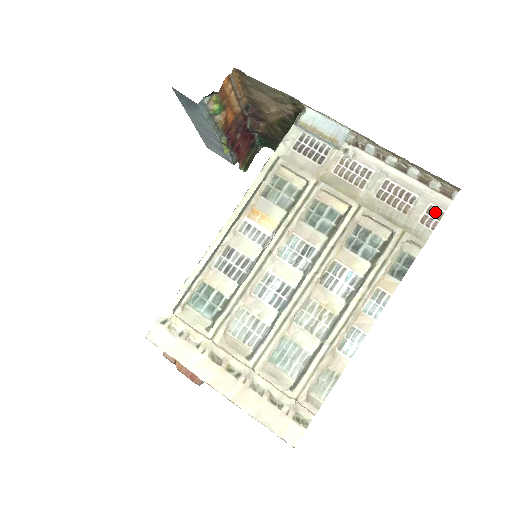
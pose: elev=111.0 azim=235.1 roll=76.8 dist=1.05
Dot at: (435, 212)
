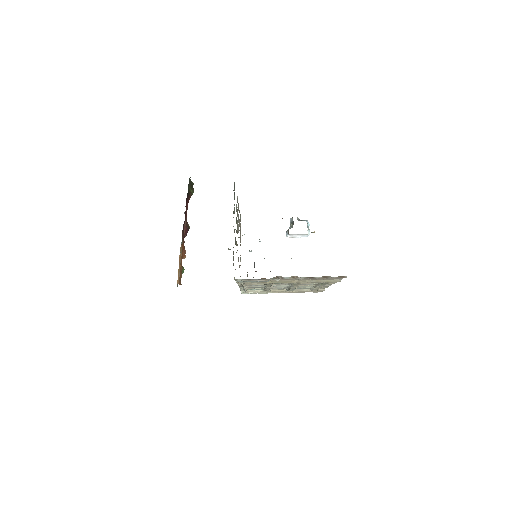
Dot at: occluded
